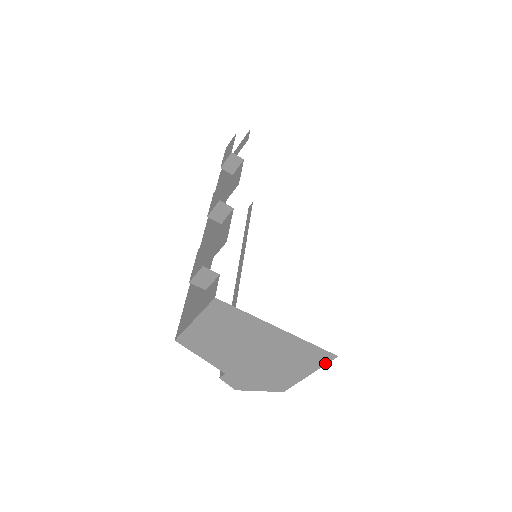
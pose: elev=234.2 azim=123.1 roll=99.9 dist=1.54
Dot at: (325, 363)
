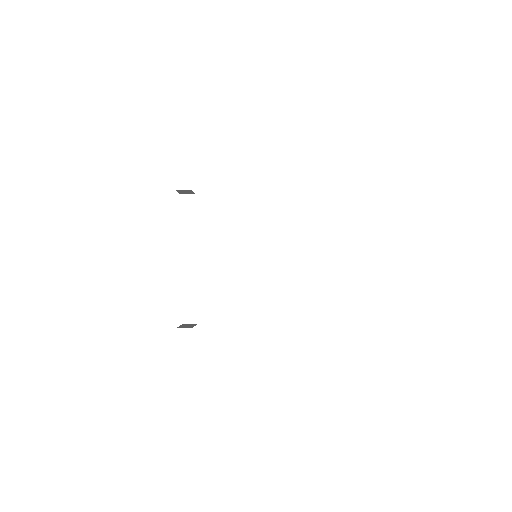
Dot at: occluded
